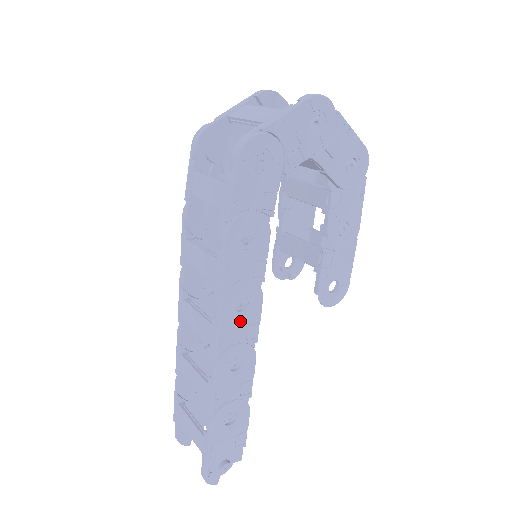
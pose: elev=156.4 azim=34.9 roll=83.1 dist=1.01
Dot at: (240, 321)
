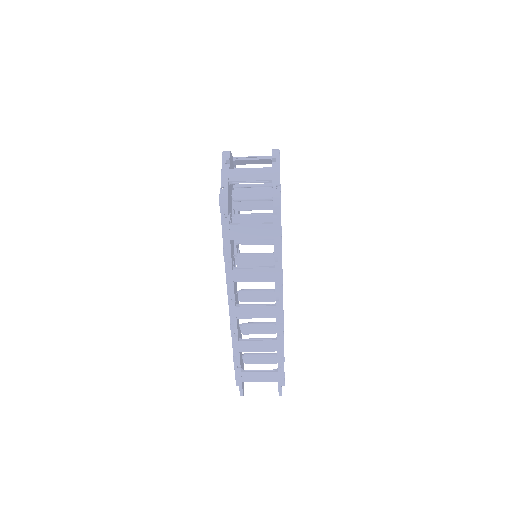
Dot at: occluded
